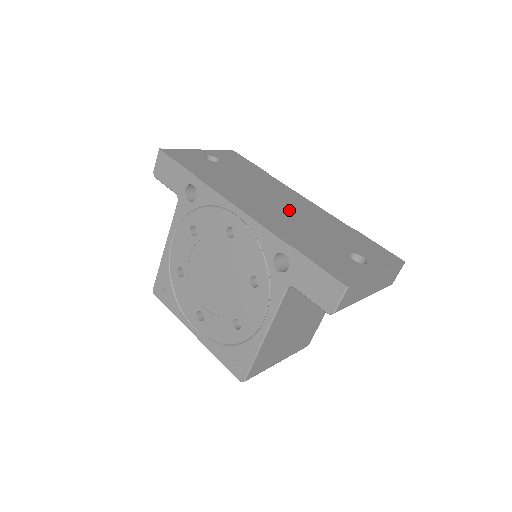
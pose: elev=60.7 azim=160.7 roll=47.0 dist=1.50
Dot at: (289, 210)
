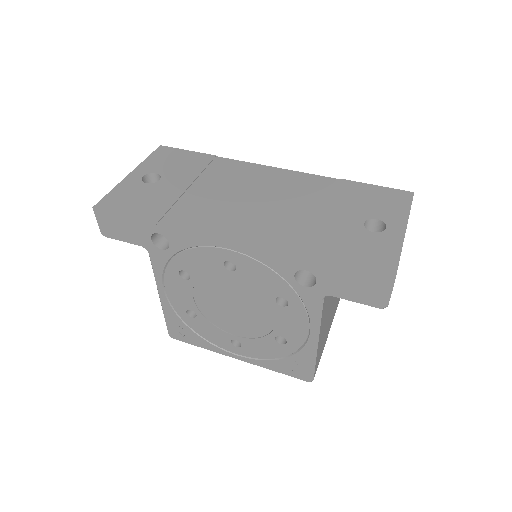
Dot at: (271, 202)
